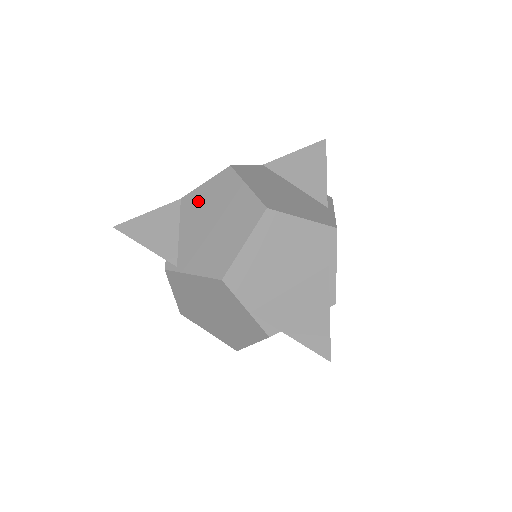
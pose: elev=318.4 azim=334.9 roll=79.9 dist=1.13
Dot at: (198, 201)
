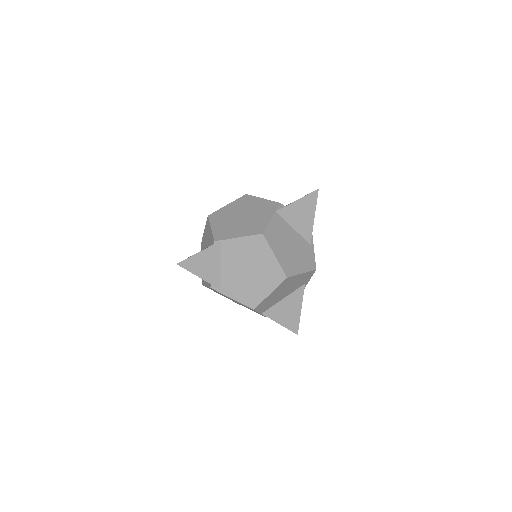
Dot at: (236, 250)
